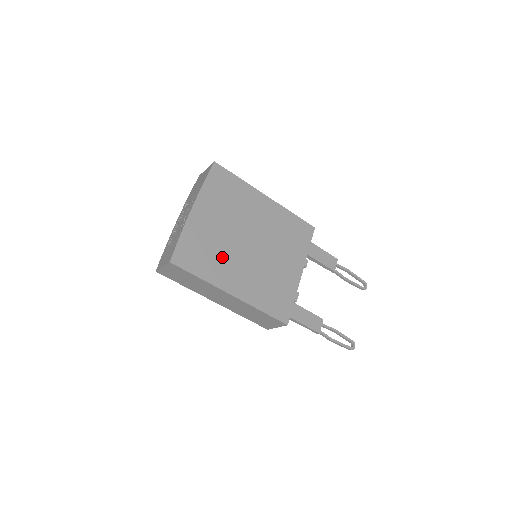
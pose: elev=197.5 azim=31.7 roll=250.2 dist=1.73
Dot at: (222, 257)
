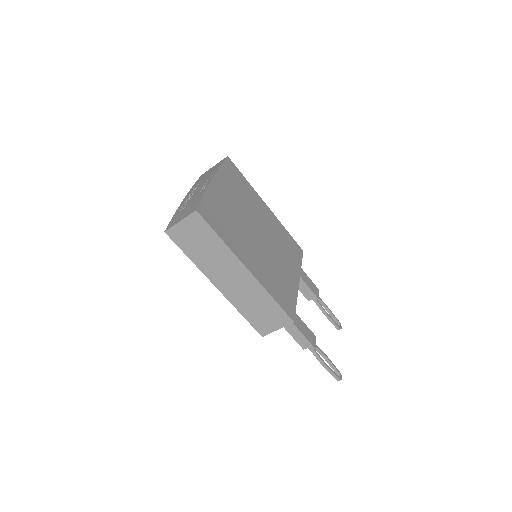
Dot at: (238, 232)
